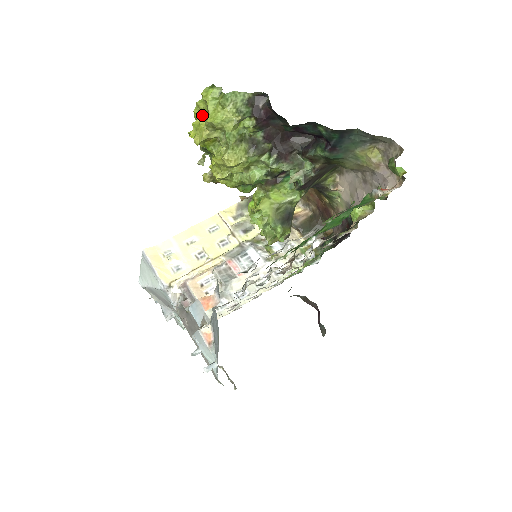
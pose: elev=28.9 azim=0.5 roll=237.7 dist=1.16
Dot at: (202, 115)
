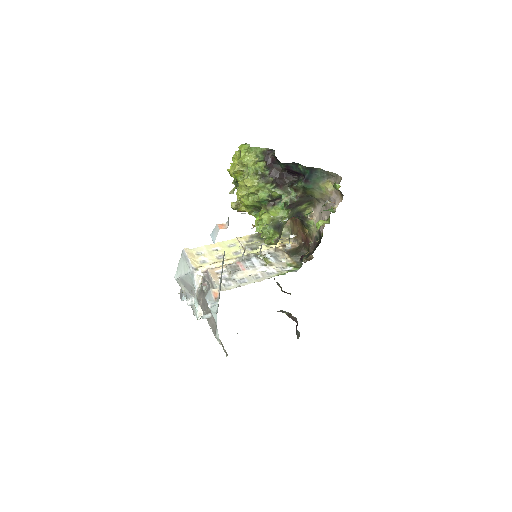
Dot at: (237, 158)
